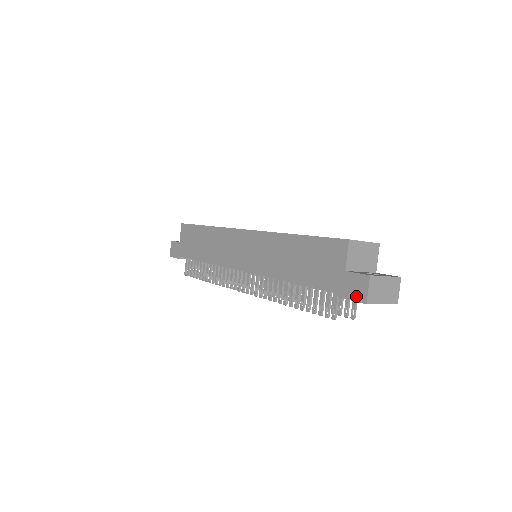
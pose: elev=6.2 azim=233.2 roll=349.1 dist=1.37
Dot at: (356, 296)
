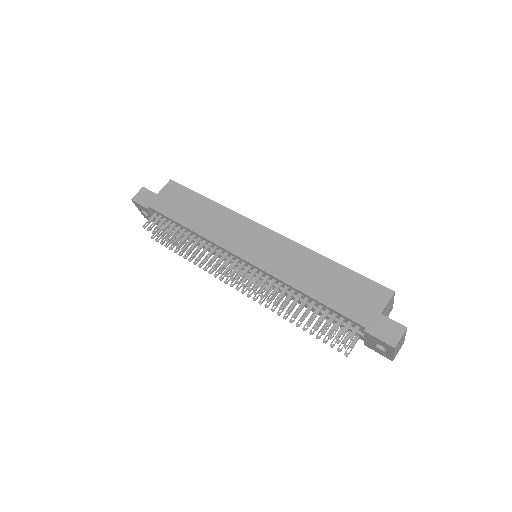
Dot at: (386, 338)
